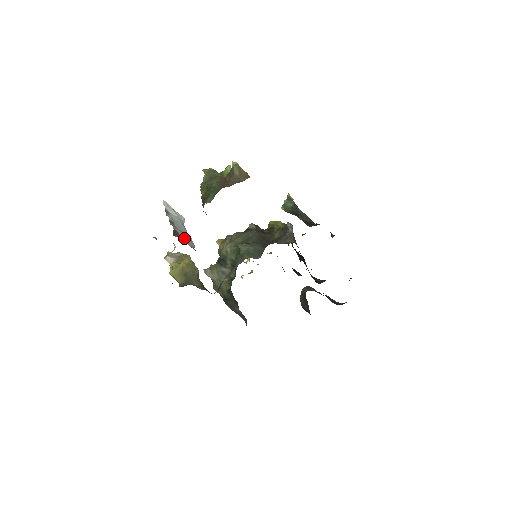
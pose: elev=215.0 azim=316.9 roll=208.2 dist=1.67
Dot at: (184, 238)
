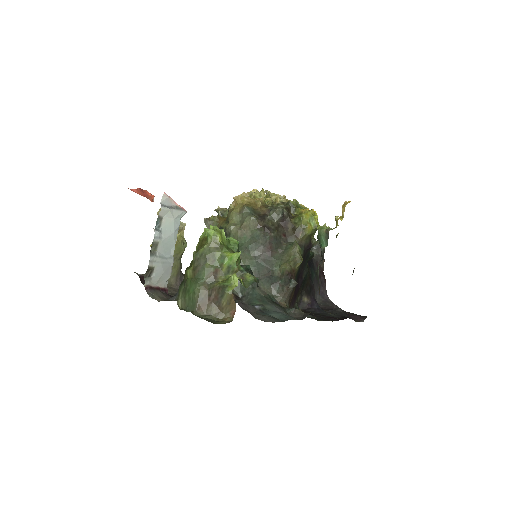
Dot at: (158, 275)
